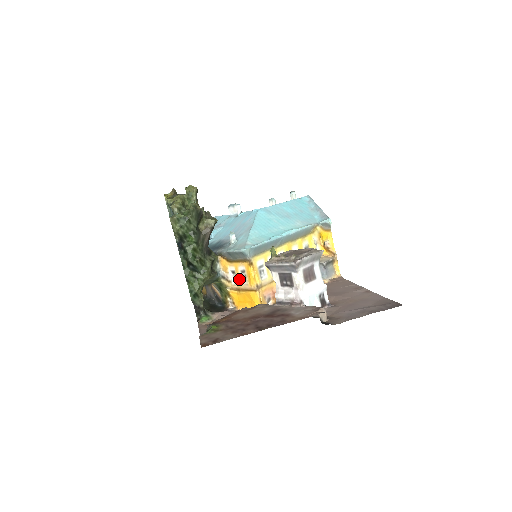
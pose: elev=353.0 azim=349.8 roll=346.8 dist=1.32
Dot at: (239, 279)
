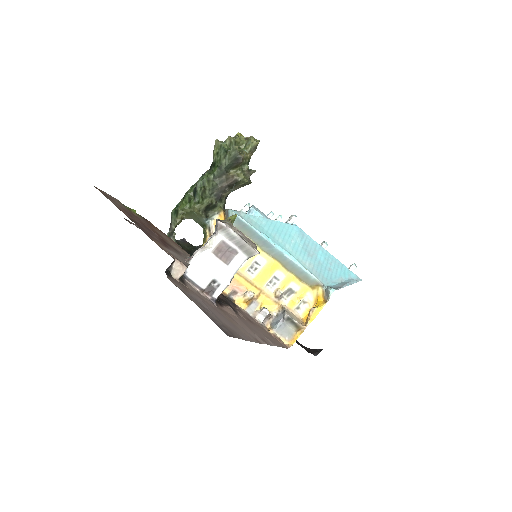
Dot at: occluded
